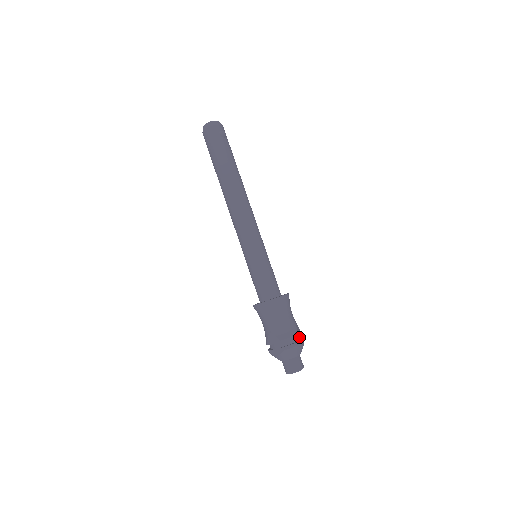
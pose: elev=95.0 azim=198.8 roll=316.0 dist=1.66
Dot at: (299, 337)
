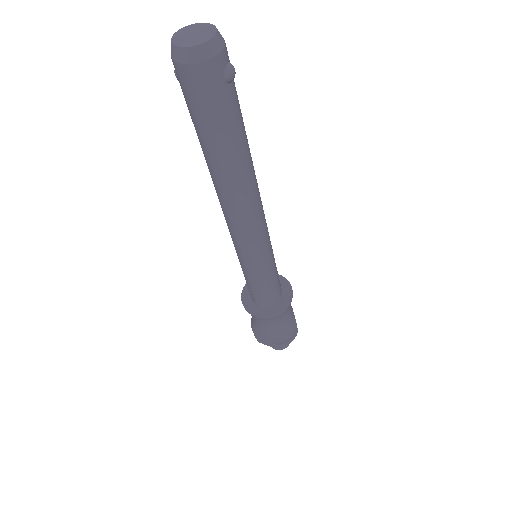
Dot at: occluded
